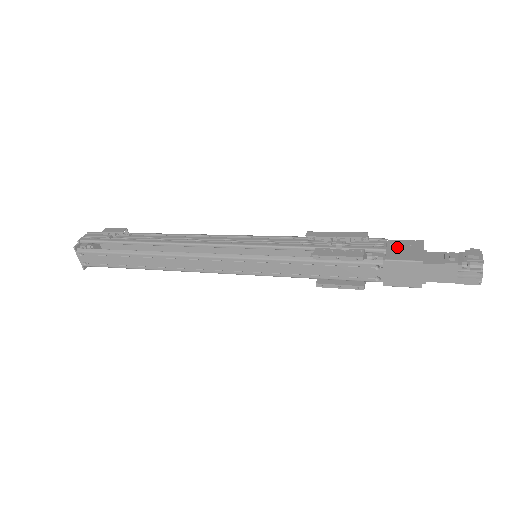
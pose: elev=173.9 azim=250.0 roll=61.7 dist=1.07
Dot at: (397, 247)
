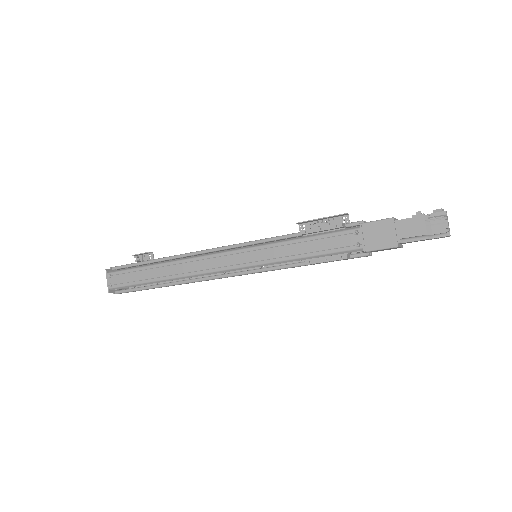
Dot at: occluded
